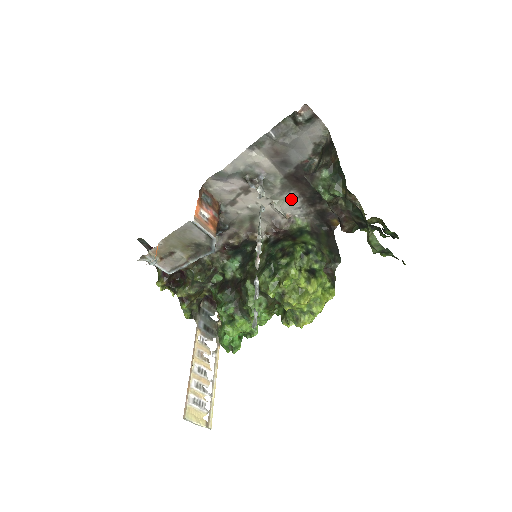
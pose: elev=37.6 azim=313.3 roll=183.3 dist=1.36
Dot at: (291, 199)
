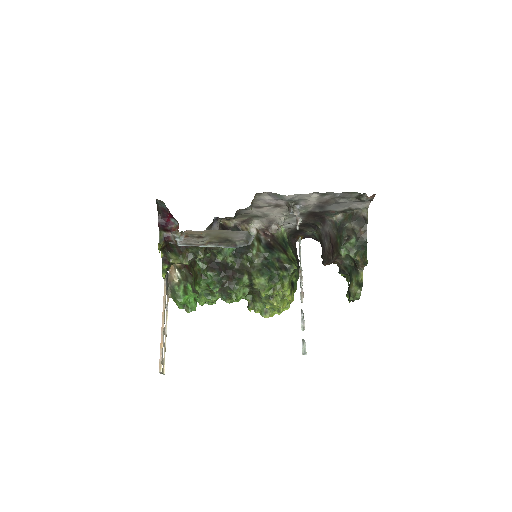
Dot at: (295, 219)
